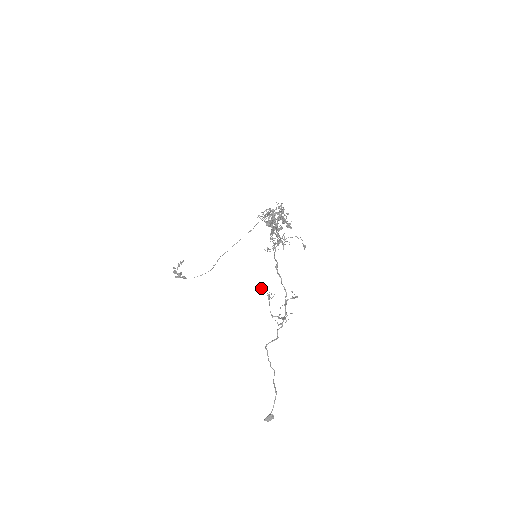
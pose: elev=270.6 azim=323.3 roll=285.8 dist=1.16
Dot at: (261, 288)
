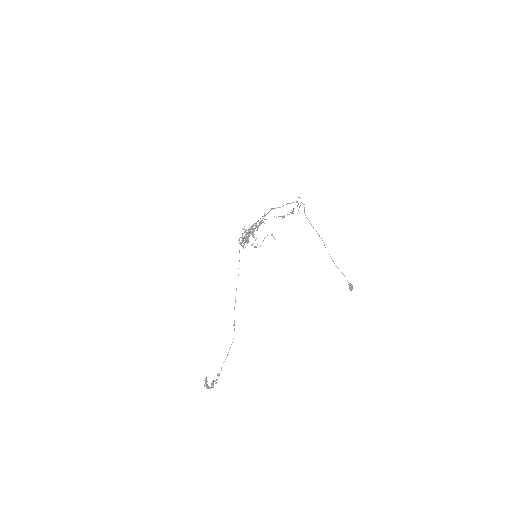
Dot at: occluded
